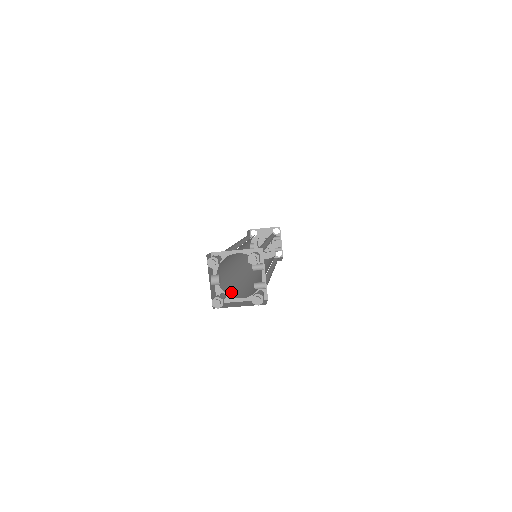
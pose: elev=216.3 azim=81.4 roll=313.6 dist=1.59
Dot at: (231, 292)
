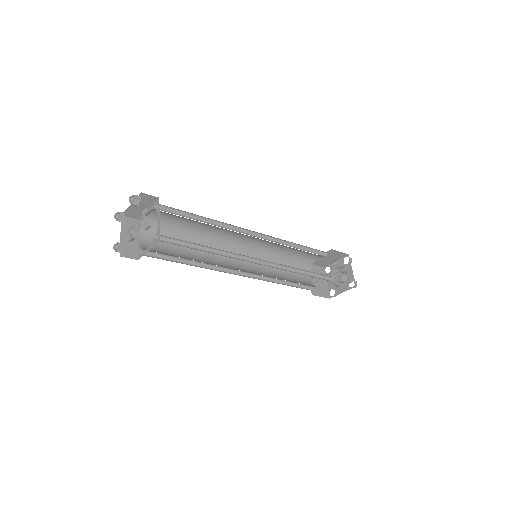
Dot at: (155, 252)
